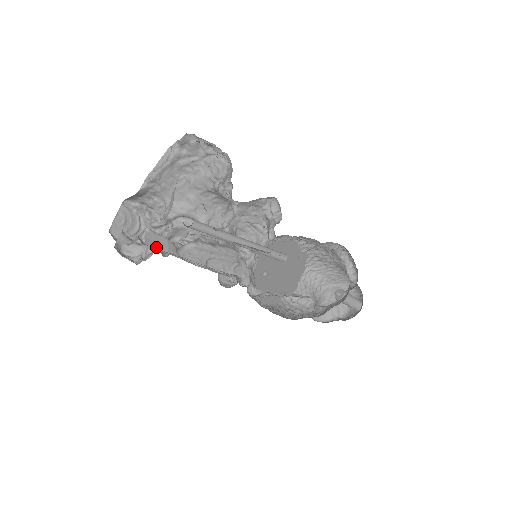
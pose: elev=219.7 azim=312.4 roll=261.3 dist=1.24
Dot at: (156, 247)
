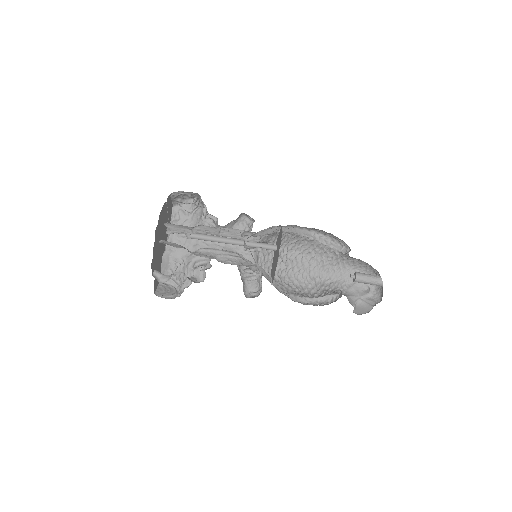
Dot at: (171, 245)
